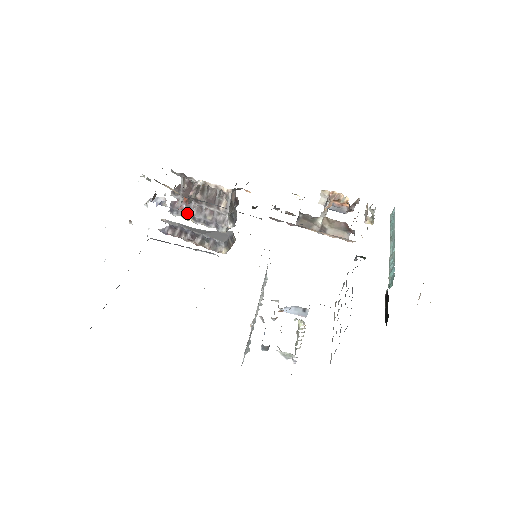
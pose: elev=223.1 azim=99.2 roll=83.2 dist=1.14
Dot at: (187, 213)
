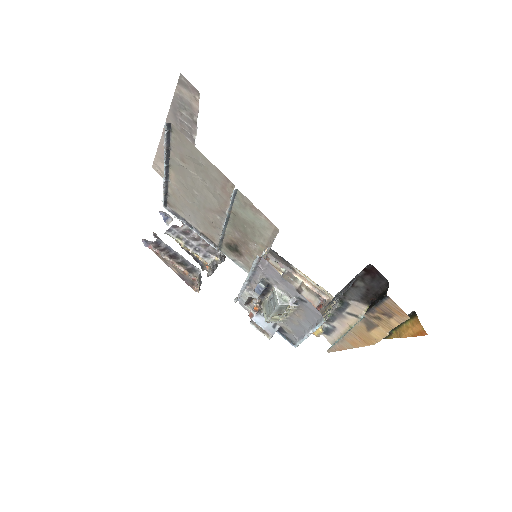
Dot at: (184, 236)
